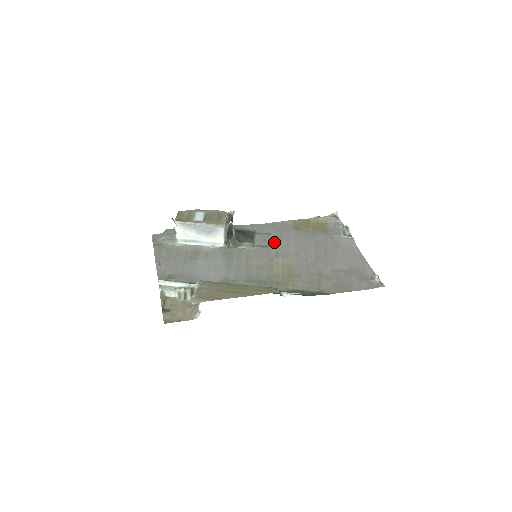
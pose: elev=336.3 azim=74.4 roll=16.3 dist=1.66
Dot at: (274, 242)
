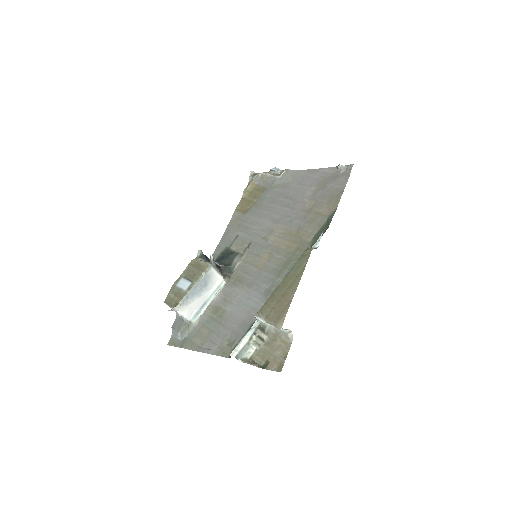
Dot at: (249, 236)
